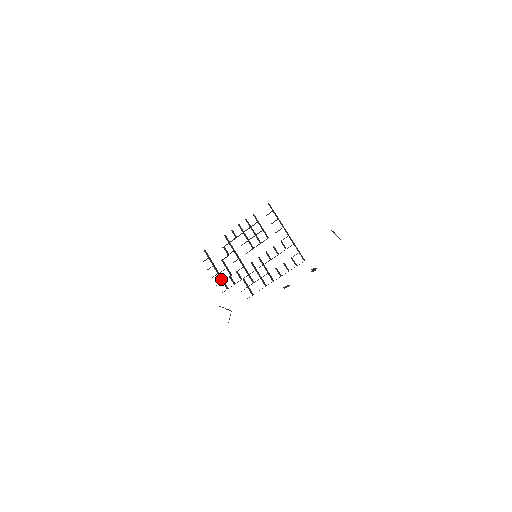
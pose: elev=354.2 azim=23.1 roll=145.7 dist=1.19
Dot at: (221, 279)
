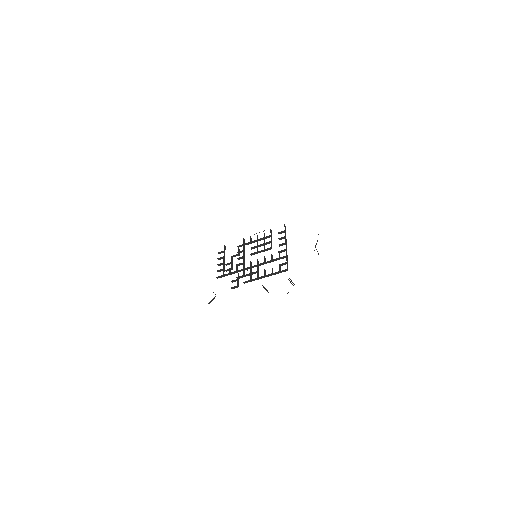
Dot at: (223, 267)
